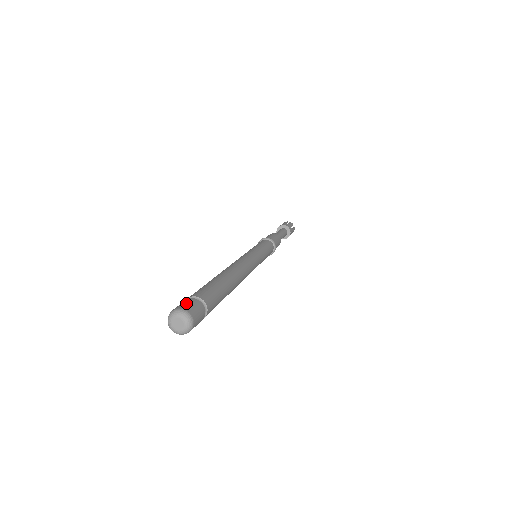
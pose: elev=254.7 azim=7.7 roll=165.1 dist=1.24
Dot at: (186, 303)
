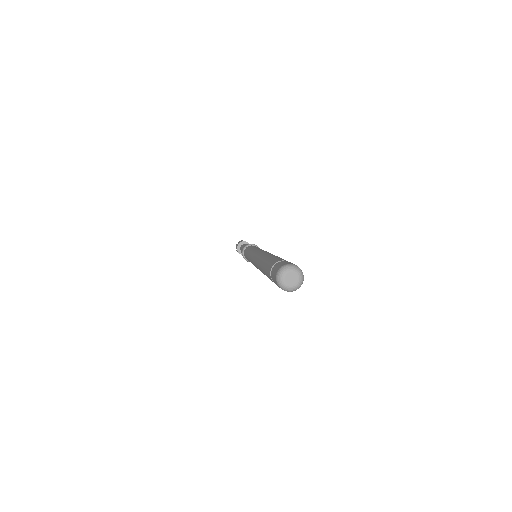
Dot at: (288, 262)
